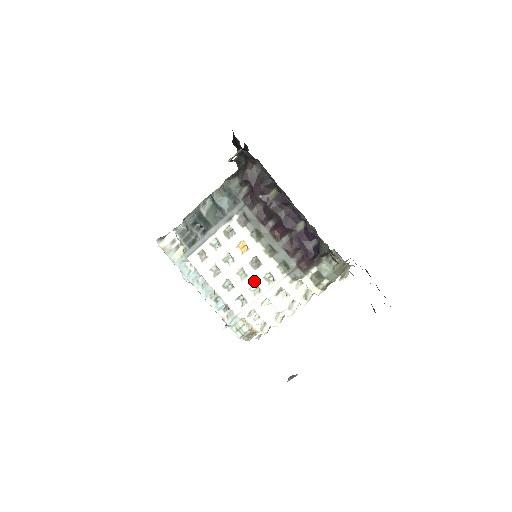
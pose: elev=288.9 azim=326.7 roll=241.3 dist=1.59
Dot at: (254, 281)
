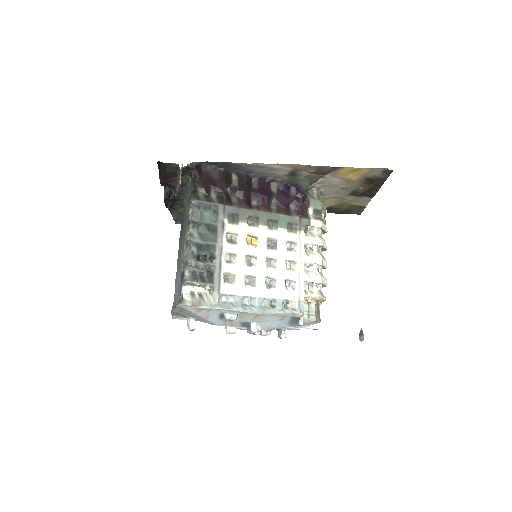
Dot at: (284, 259)
